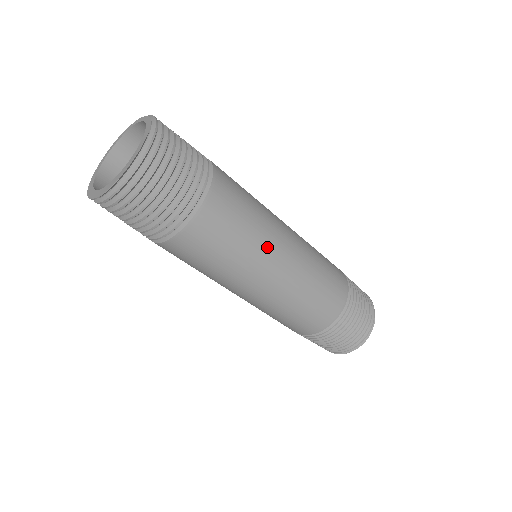
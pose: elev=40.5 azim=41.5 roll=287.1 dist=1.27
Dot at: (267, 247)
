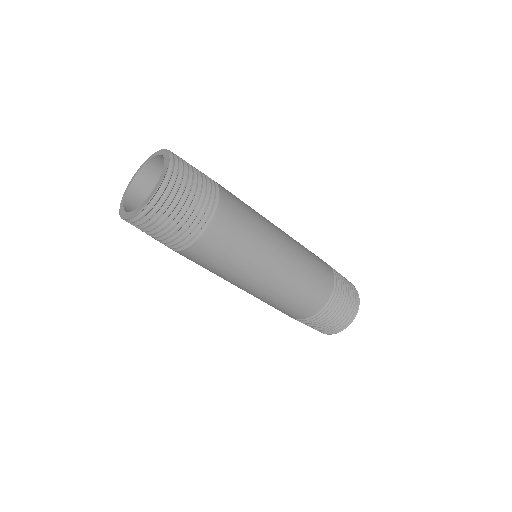
Dot at: (268, 225)
